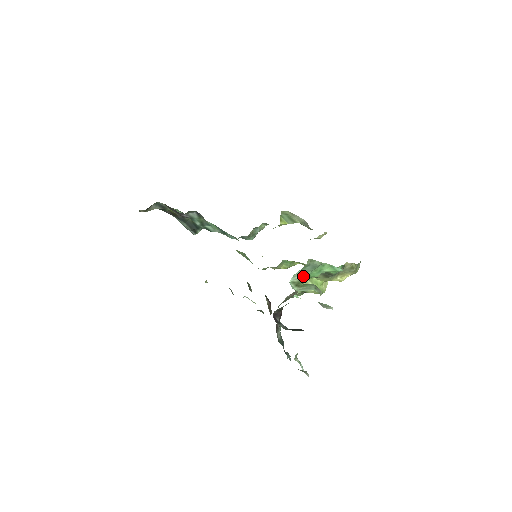
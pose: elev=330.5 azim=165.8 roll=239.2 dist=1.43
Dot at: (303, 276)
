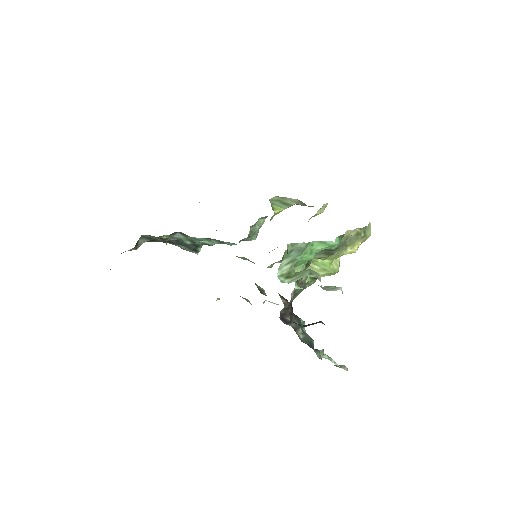
Dot at: (293, 264)
